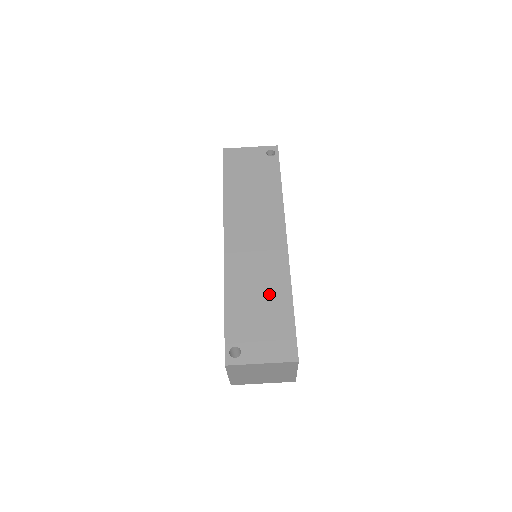
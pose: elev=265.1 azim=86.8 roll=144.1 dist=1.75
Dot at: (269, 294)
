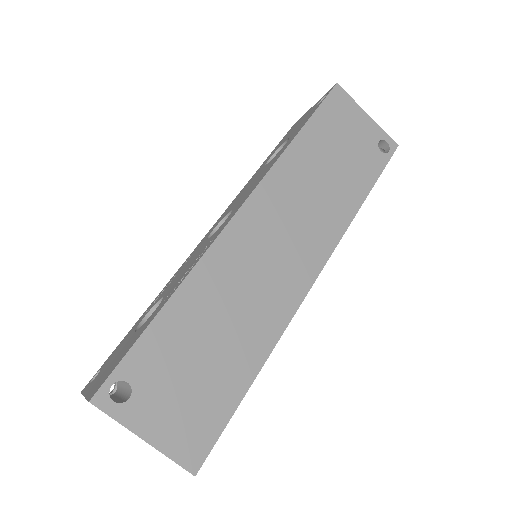
Dot at: (235, 340)
